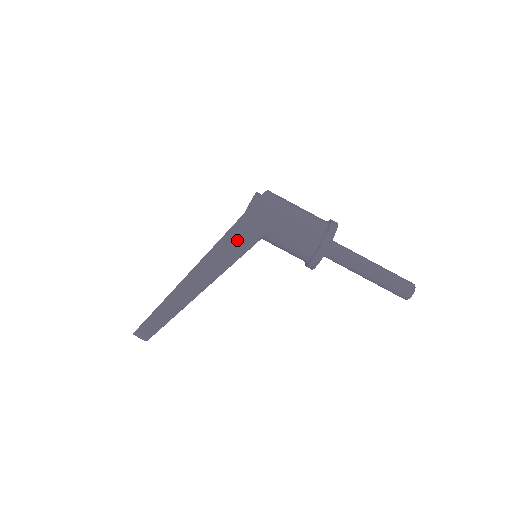
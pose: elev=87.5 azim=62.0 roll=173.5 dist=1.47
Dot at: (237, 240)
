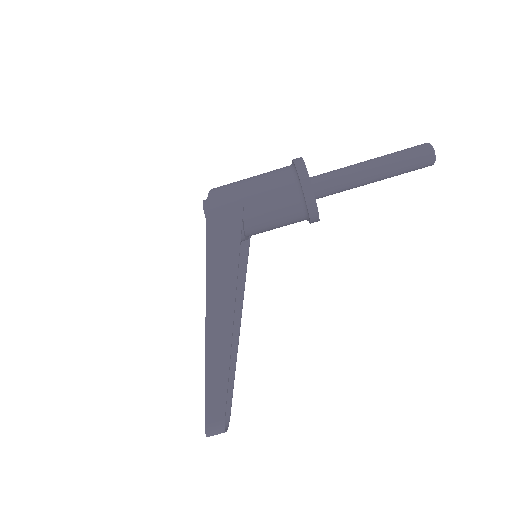
Dot at: (222, 255)
